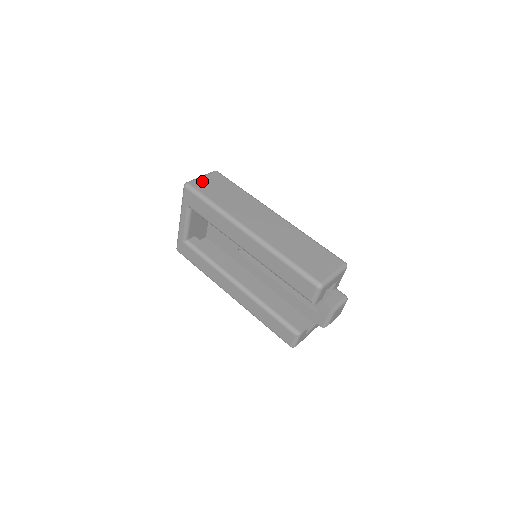
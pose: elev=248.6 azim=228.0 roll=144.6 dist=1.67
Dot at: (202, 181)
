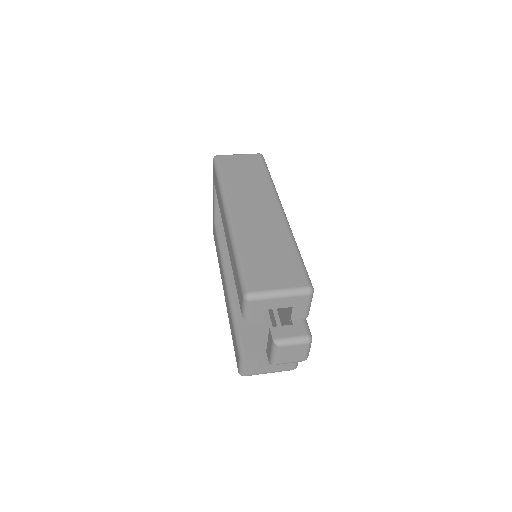
Dot at: (233, 158)
